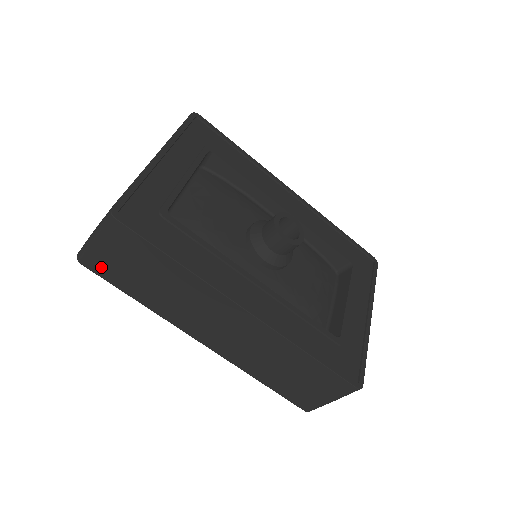
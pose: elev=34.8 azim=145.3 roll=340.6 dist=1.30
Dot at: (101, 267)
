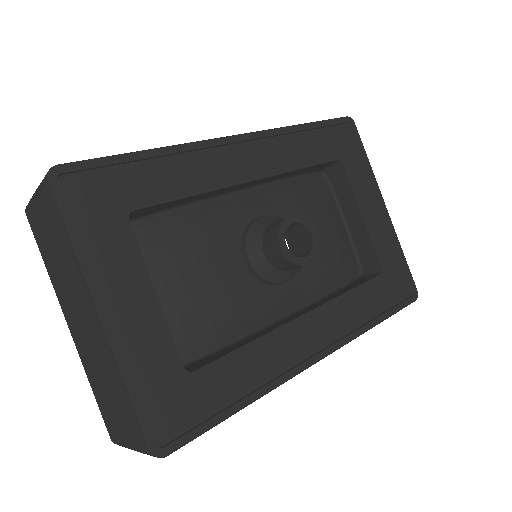
Dot at: occluded
